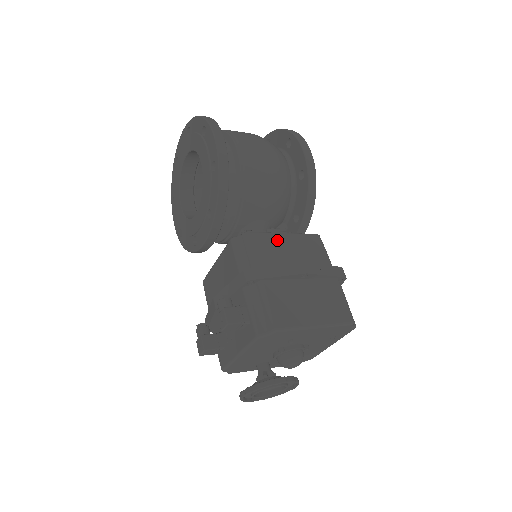
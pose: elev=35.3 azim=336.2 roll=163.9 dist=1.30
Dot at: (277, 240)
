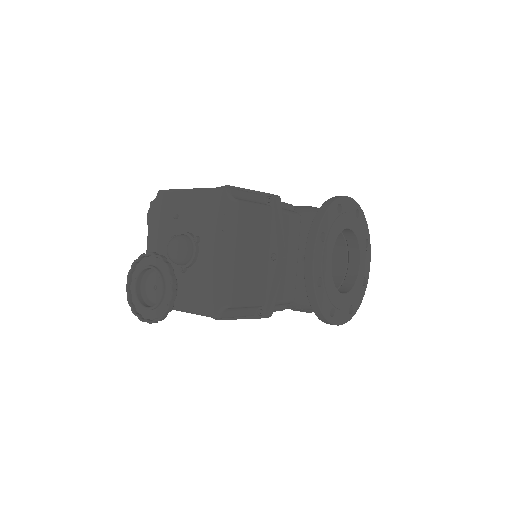
Dot at: occluded
